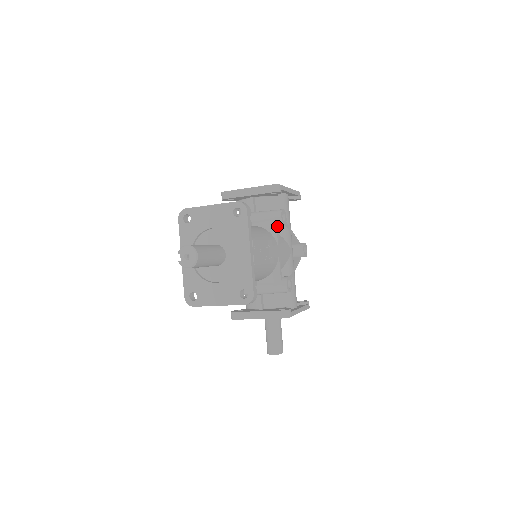
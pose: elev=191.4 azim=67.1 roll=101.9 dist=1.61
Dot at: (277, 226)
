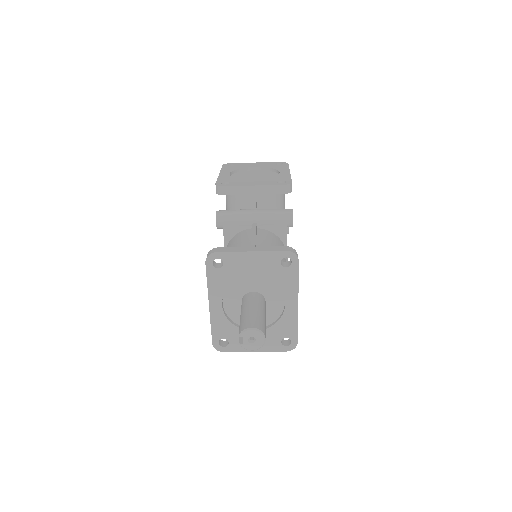
Dot at: (286, 229)
